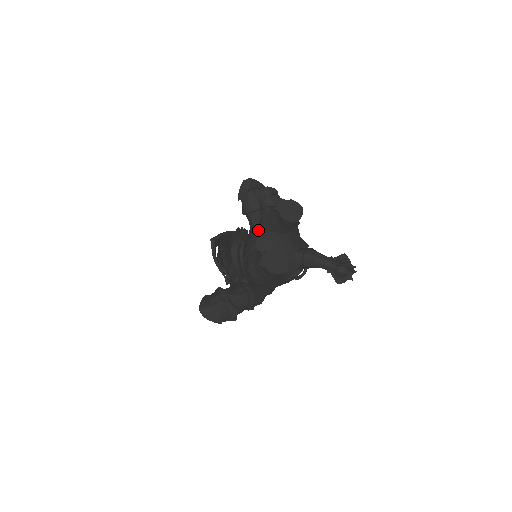
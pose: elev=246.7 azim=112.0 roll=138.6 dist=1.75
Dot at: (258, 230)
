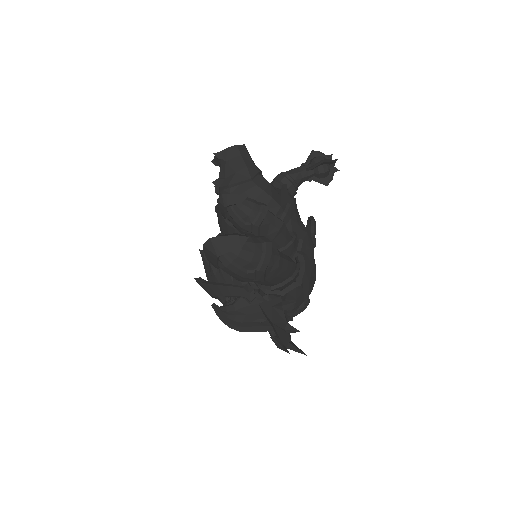
Dot at: occluded
